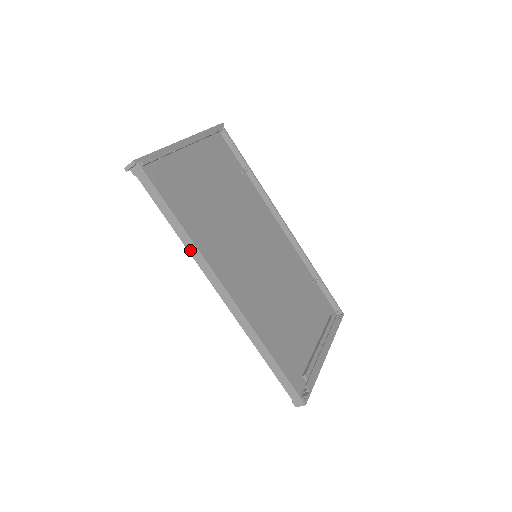
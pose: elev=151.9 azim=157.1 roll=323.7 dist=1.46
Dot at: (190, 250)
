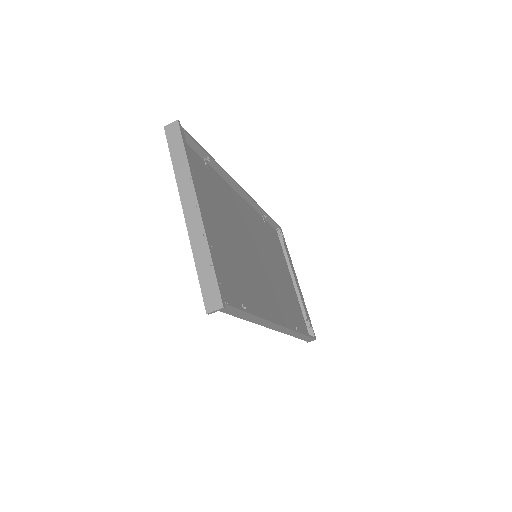
Dot at: (258, 323)
